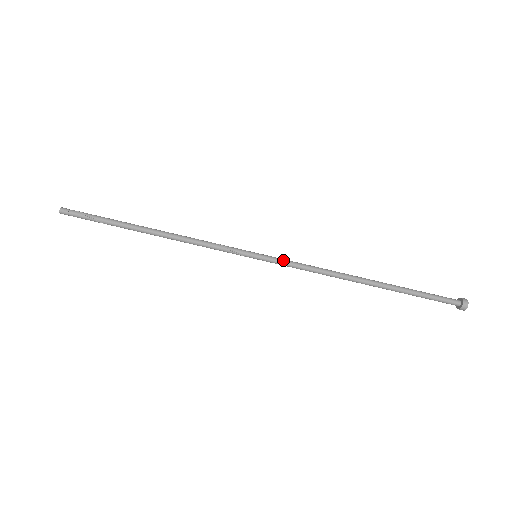
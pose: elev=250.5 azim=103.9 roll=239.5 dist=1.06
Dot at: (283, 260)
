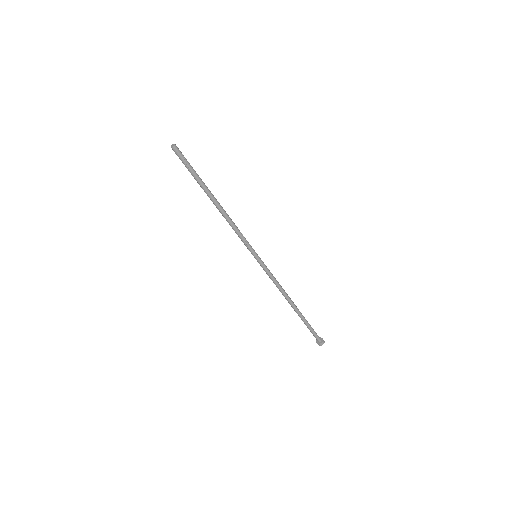
Dot at: (267, 269)
